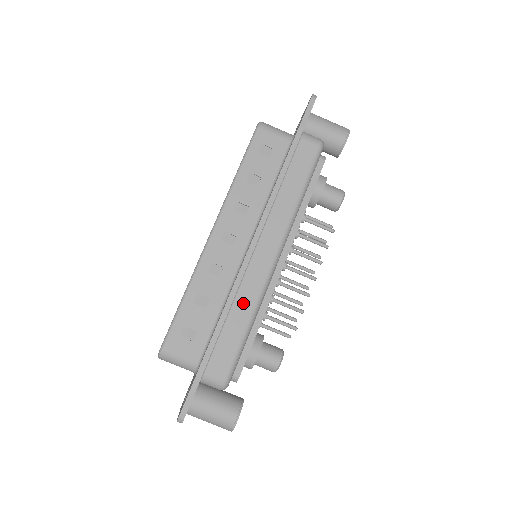
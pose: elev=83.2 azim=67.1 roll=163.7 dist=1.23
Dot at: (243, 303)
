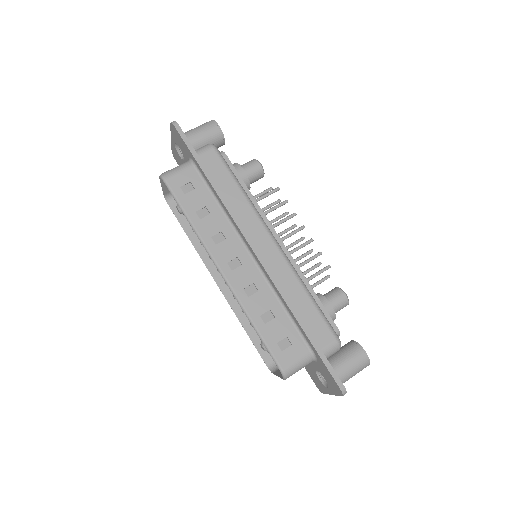
Dot at: (291, 288)
